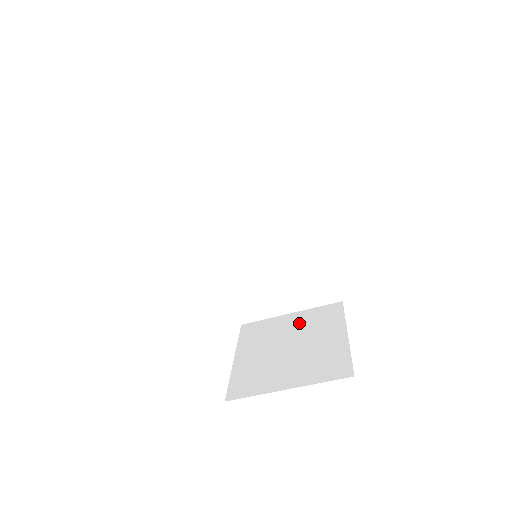
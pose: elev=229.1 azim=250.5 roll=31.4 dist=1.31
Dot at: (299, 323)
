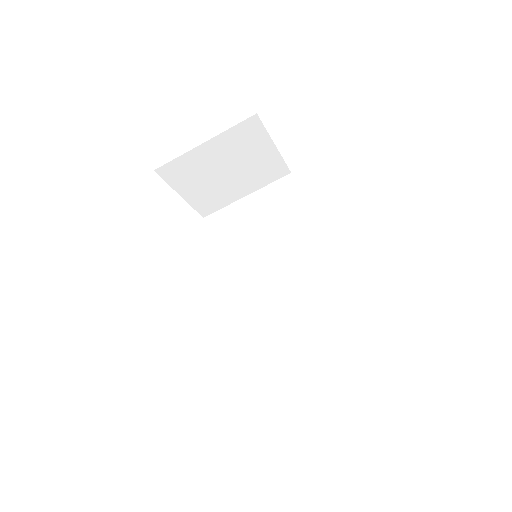
Dot at: occluded
